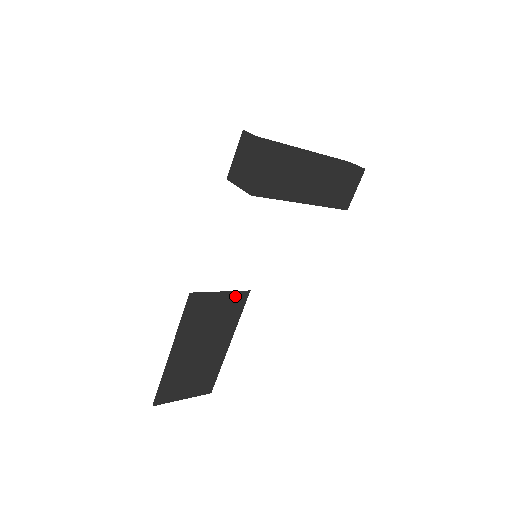
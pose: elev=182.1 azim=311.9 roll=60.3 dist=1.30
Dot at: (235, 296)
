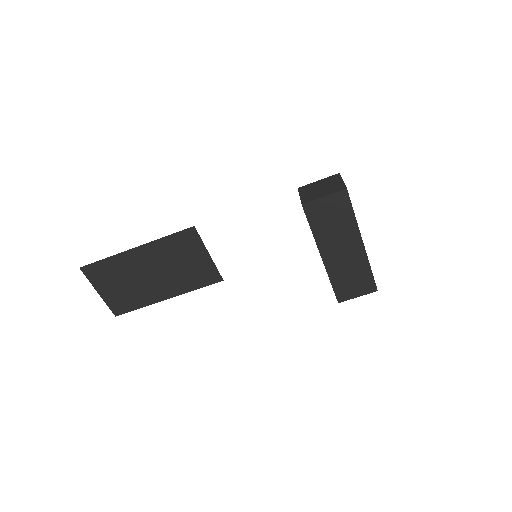
Dot at: (212, 270)
